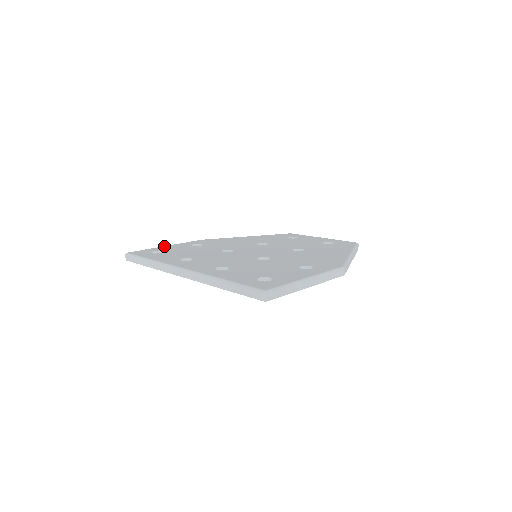
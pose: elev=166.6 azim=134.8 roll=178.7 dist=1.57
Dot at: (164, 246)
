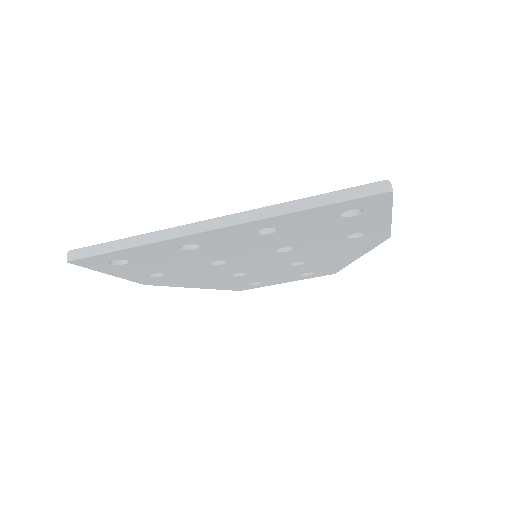
Dot at: occluded
